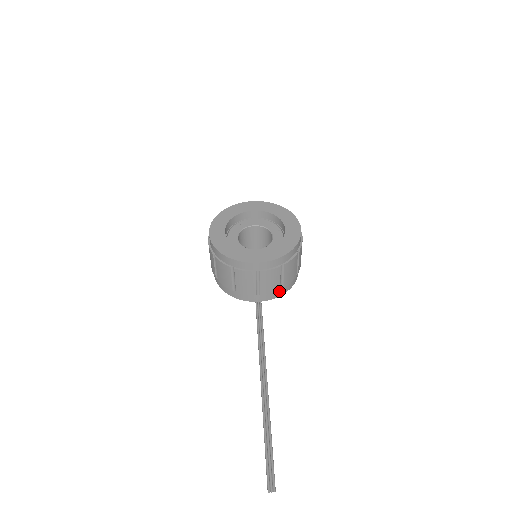
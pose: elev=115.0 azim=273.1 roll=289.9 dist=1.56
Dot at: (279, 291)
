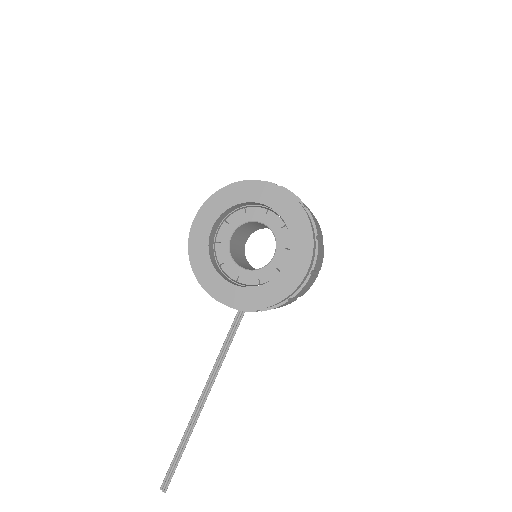
Dot at: occluded
